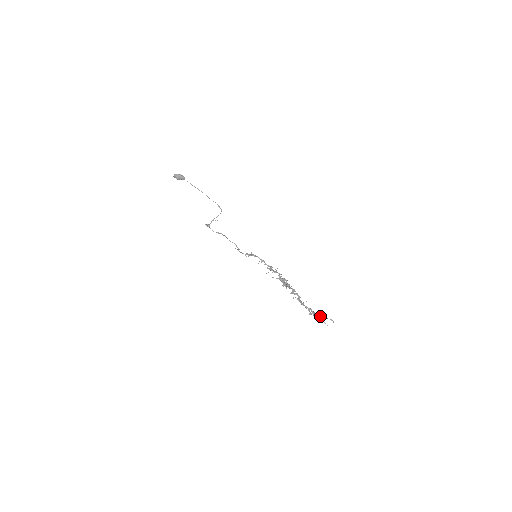
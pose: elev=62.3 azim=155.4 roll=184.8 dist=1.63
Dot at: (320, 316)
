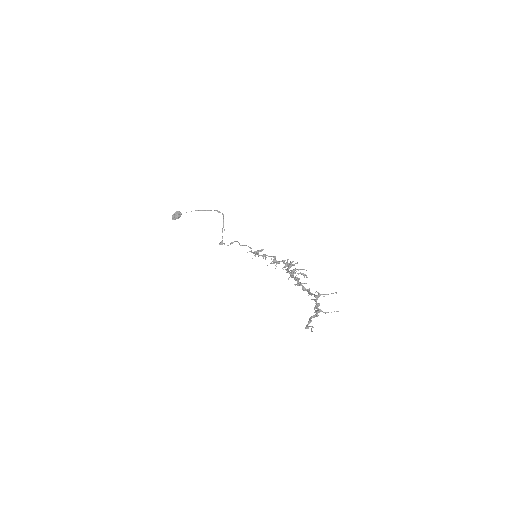
Dot at: (312, 317)
